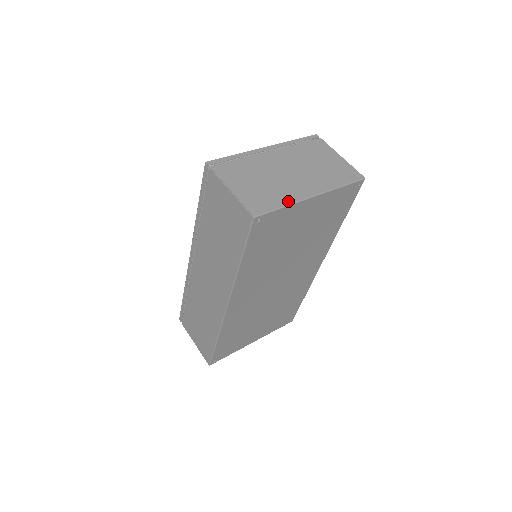
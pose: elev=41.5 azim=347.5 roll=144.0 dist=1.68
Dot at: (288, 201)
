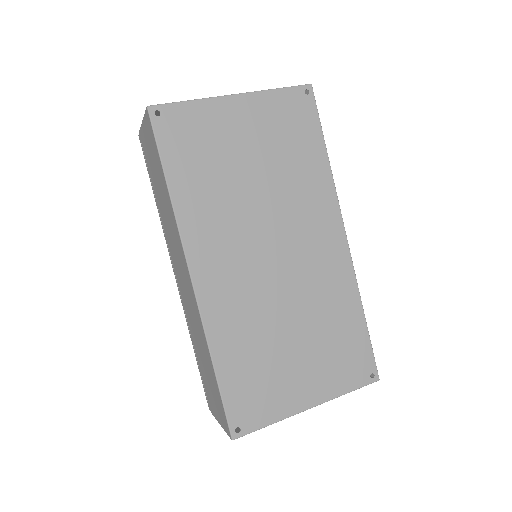
Dot at: (198, 100)
